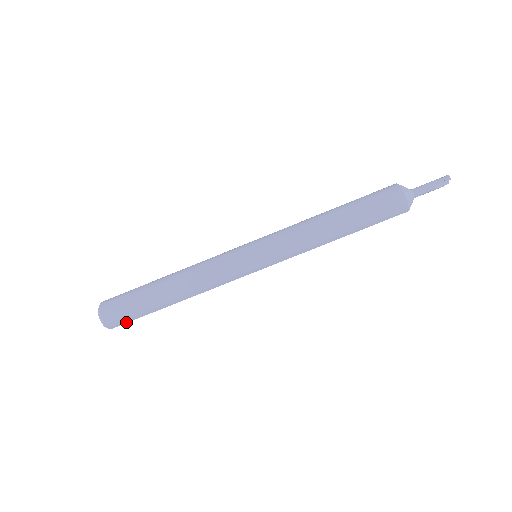
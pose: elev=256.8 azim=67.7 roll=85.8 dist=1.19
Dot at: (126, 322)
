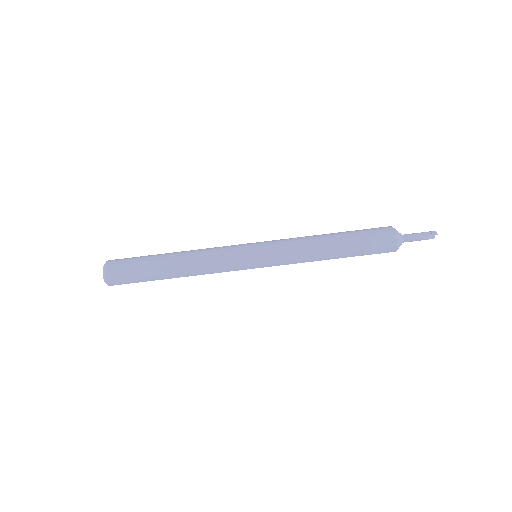
Dot at: (125, 283)
